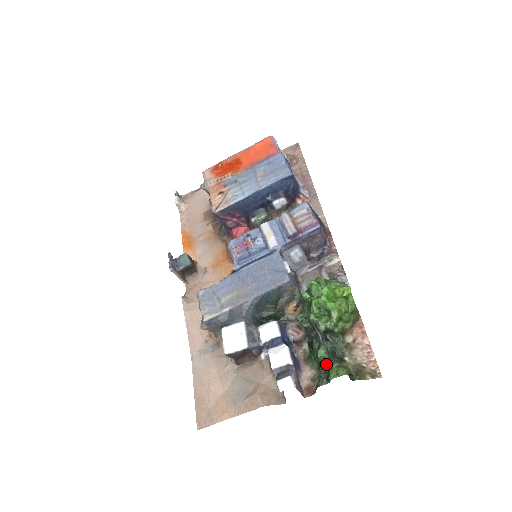
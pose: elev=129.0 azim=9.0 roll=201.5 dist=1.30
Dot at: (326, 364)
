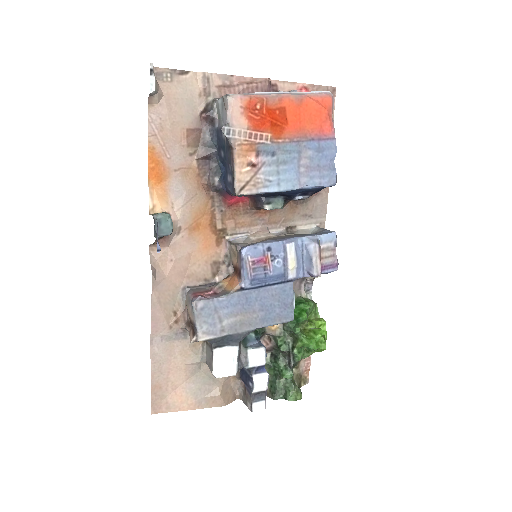
Dot at: (285, 382)
